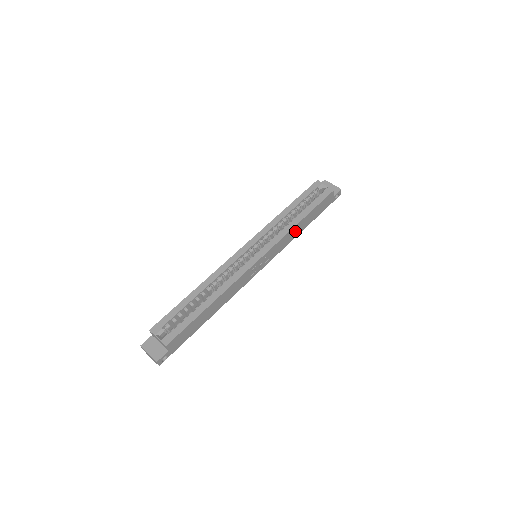
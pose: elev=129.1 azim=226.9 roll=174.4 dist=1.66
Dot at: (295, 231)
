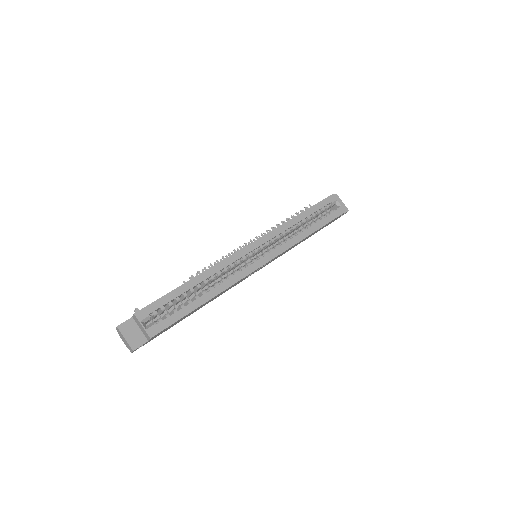
Dot at: (300, 242)
